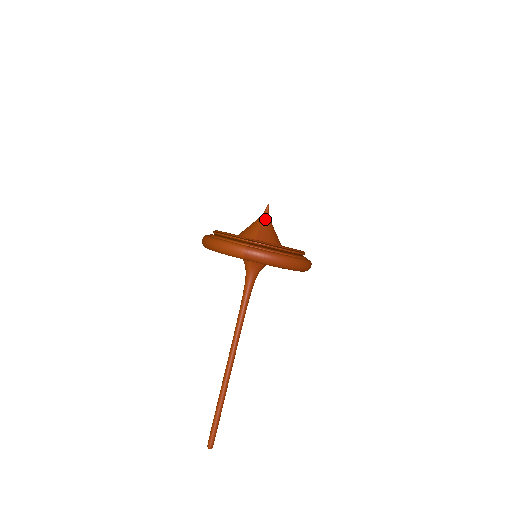
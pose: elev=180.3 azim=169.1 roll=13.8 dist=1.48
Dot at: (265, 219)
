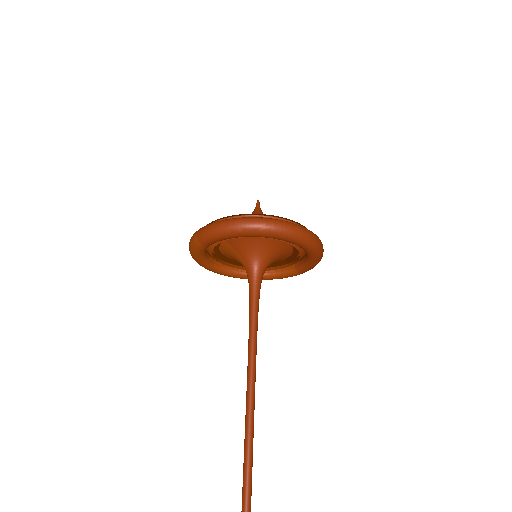
Dot at: (252, 213)
